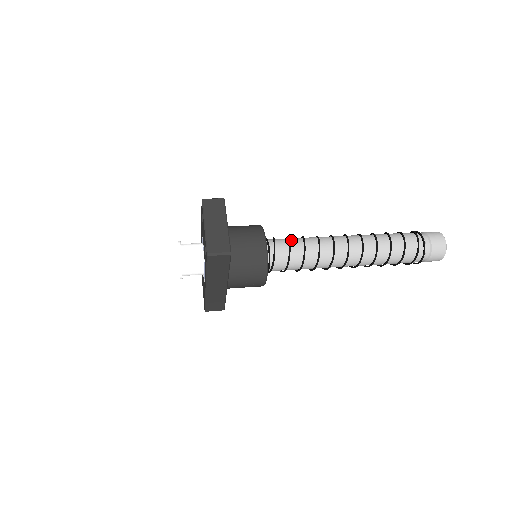
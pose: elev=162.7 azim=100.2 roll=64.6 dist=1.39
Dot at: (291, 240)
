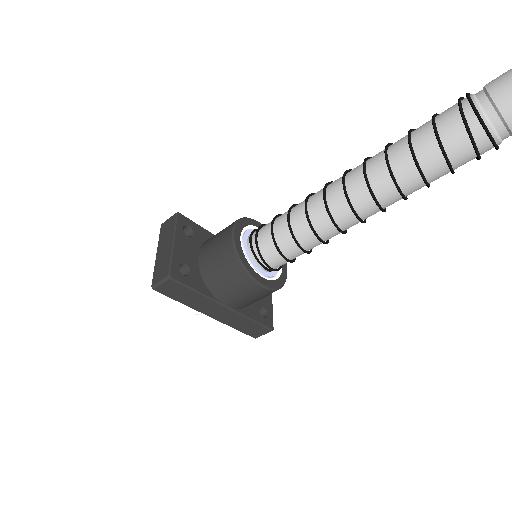
Dot at: (277, 218)
